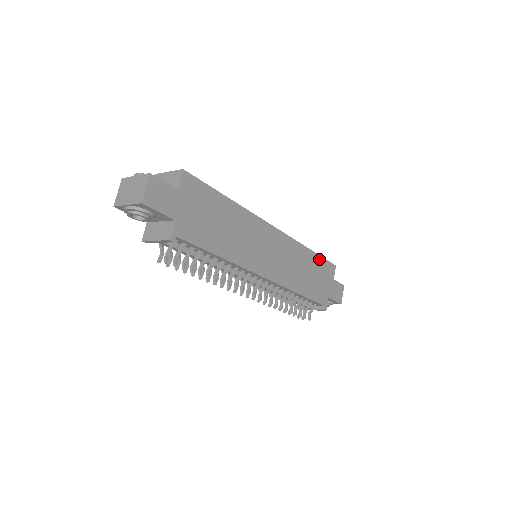
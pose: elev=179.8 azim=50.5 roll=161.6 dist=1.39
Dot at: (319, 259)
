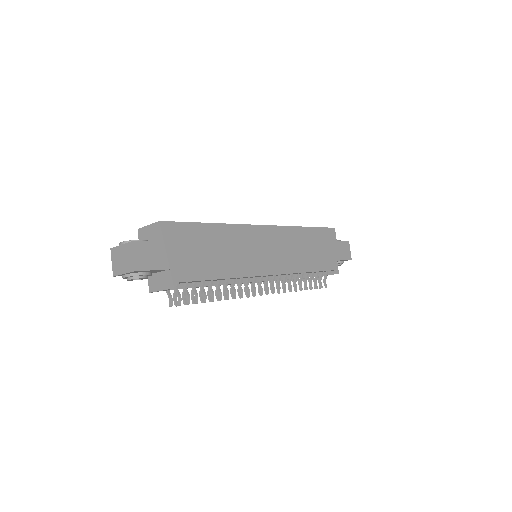
Dot at: (316, 231)
